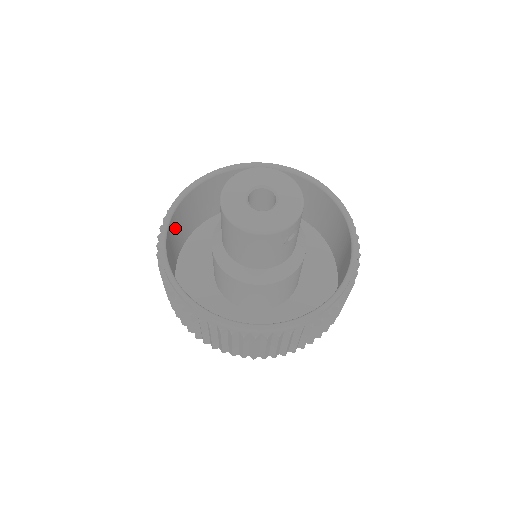
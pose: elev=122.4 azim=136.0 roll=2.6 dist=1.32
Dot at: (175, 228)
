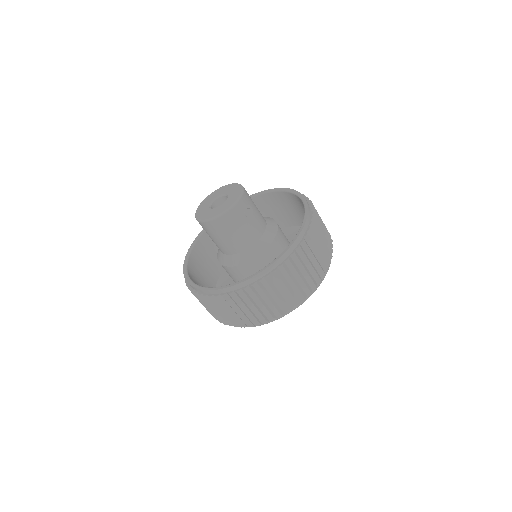
Dot at: (197, 272)
